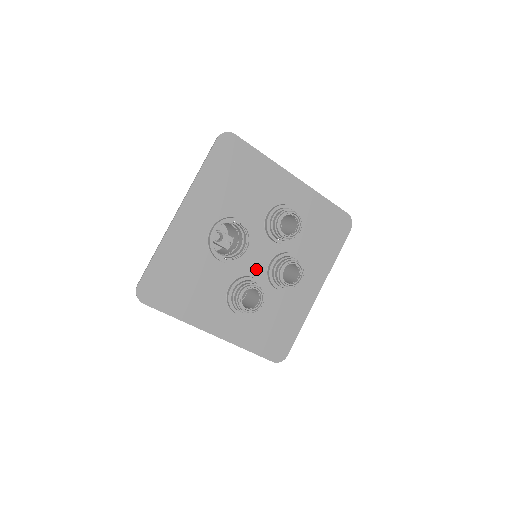
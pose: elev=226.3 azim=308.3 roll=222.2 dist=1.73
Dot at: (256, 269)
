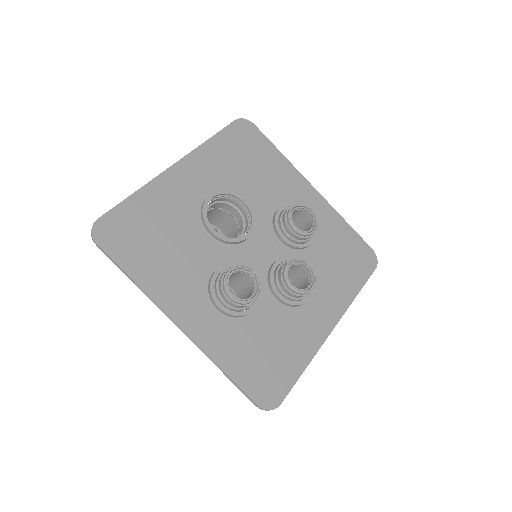
Dot at: (254, 264)
